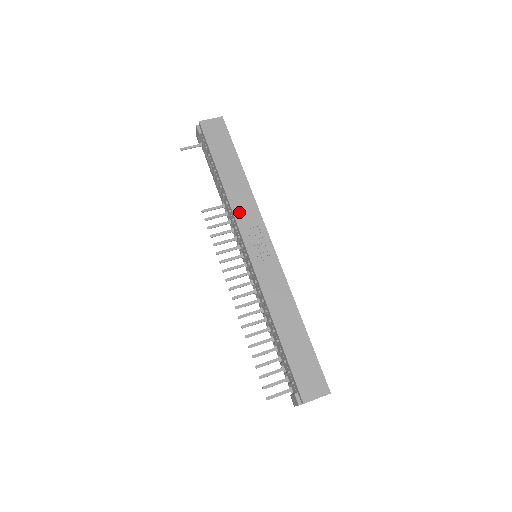
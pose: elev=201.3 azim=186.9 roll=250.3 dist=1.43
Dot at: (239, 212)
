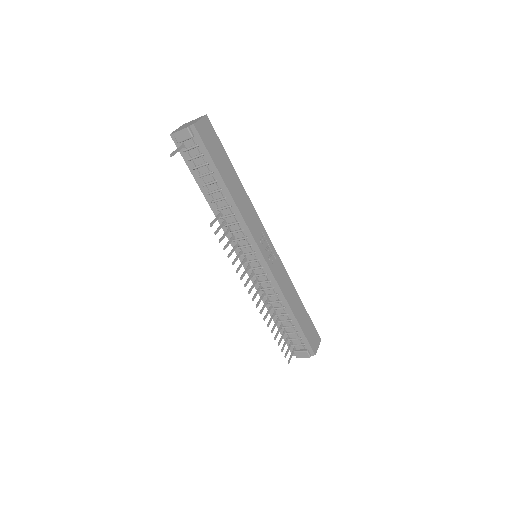
Dot at: (250, 223)
